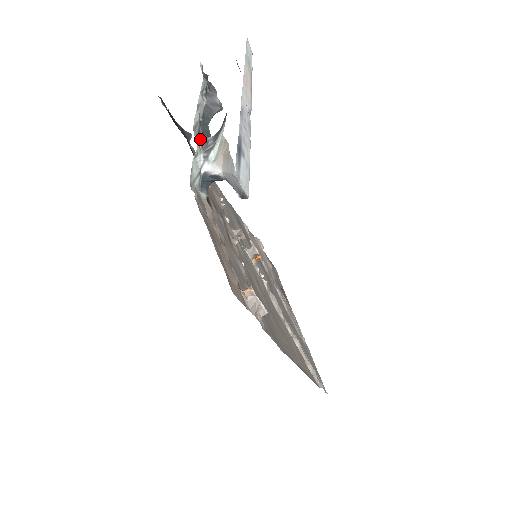
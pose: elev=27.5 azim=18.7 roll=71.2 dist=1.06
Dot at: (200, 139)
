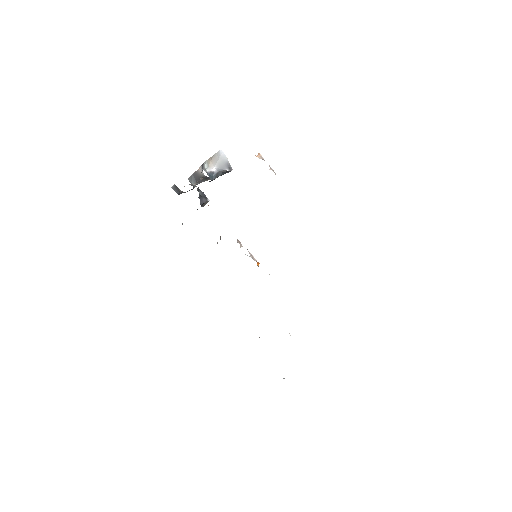
Dot at: occluded
